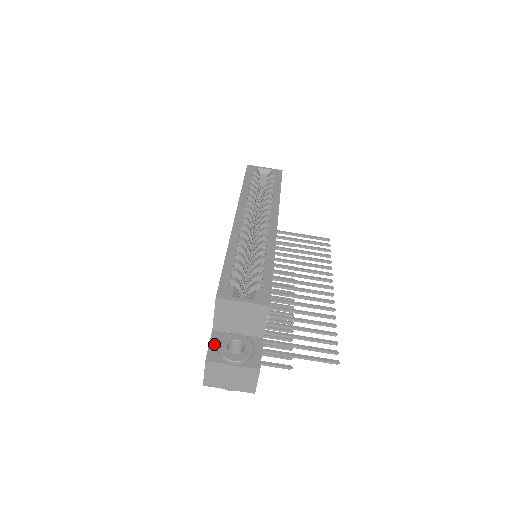
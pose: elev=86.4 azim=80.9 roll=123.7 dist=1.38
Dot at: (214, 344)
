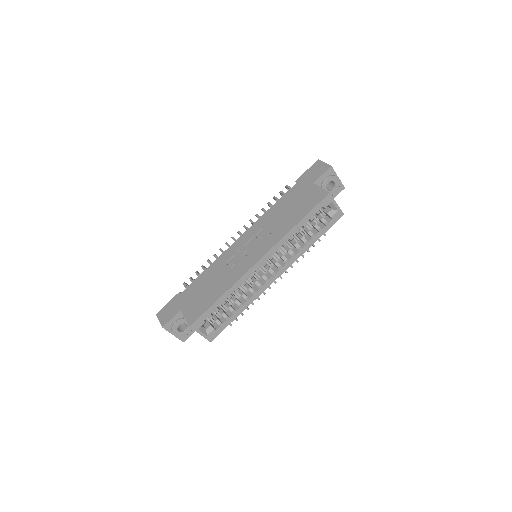
Dot at: (174, 320)
